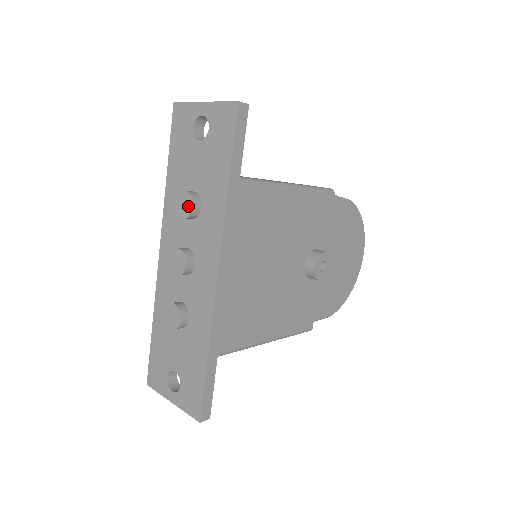
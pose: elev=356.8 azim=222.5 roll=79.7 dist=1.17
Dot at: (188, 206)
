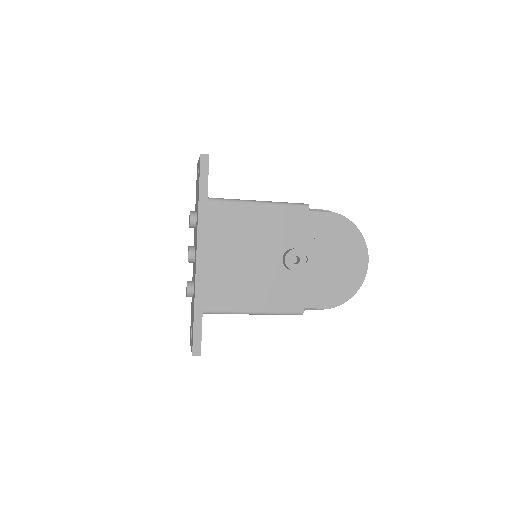
Dot at: (189, 219)
